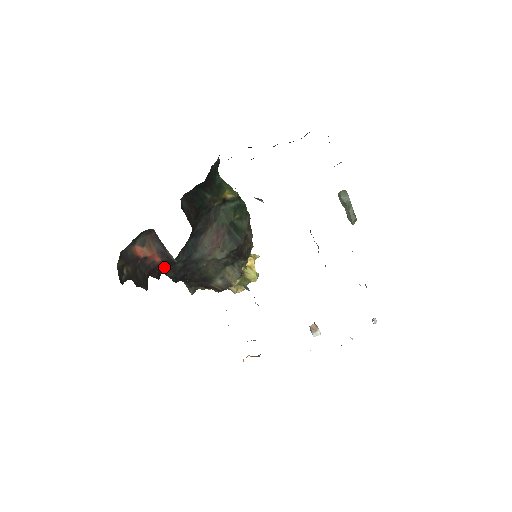
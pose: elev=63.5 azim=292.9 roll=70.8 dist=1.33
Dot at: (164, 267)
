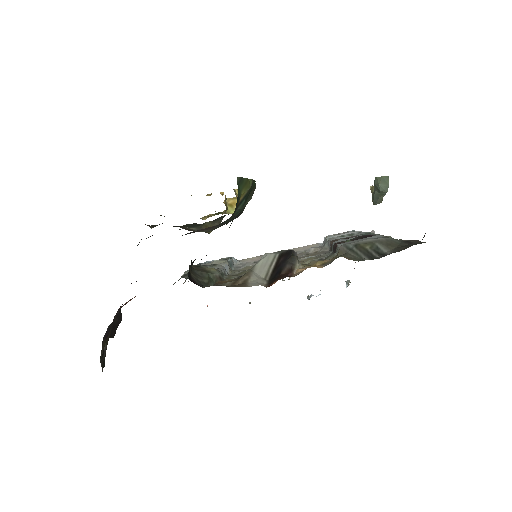
Dot at: occluded
